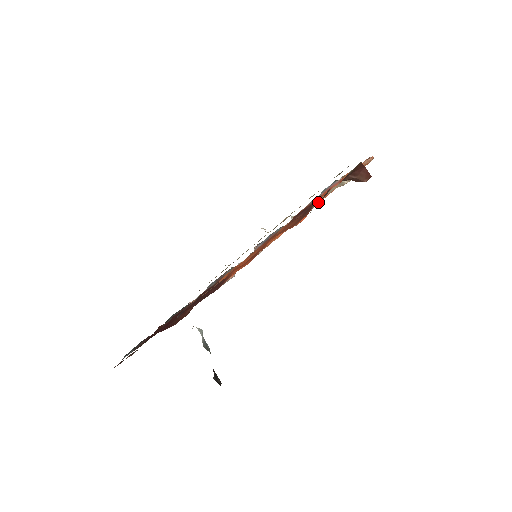
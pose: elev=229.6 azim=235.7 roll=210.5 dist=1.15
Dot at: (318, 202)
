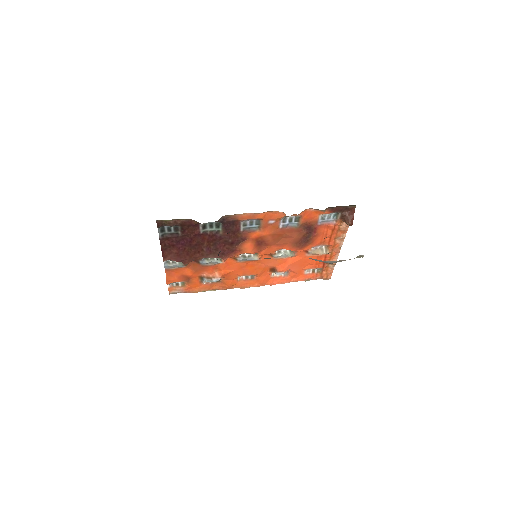
Dot at: (329, 210)
